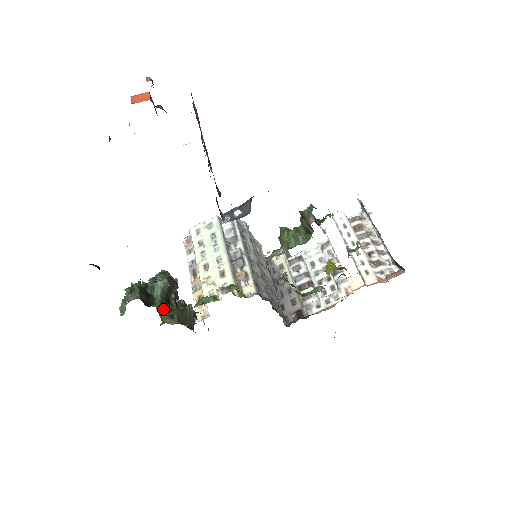
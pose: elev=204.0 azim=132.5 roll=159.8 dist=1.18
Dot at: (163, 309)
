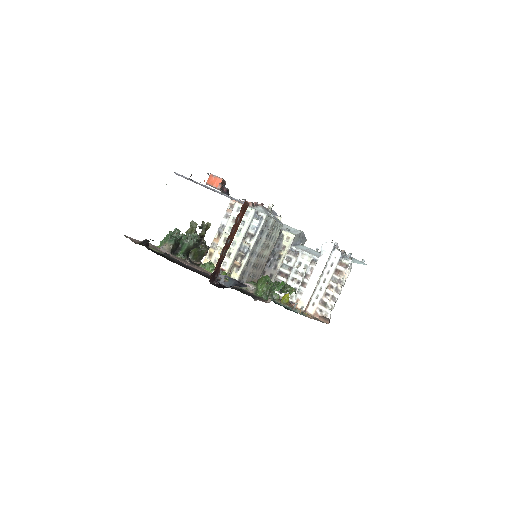
Dot at: occluded
